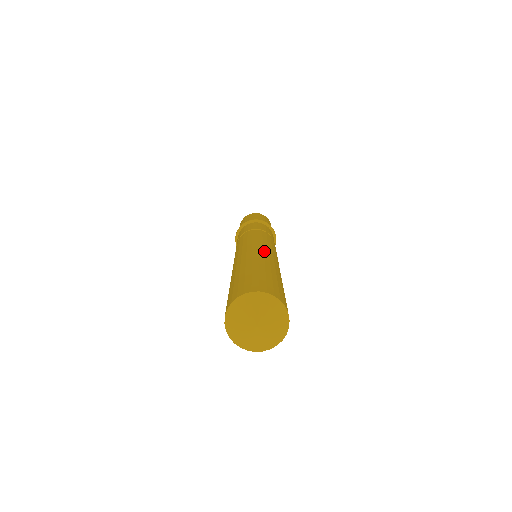
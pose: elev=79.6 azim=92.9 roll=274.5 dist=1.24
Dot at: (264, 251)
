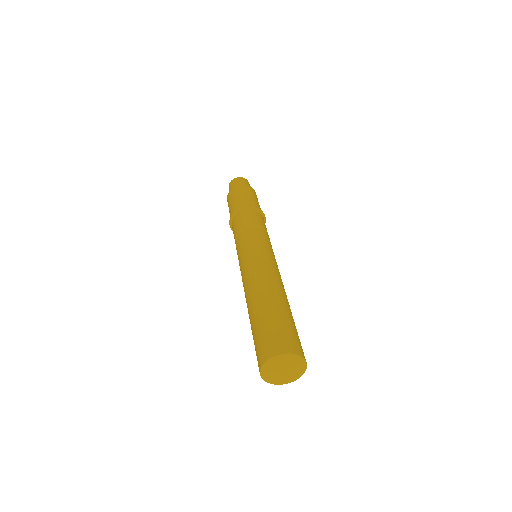
Dot at: (269, 274)
